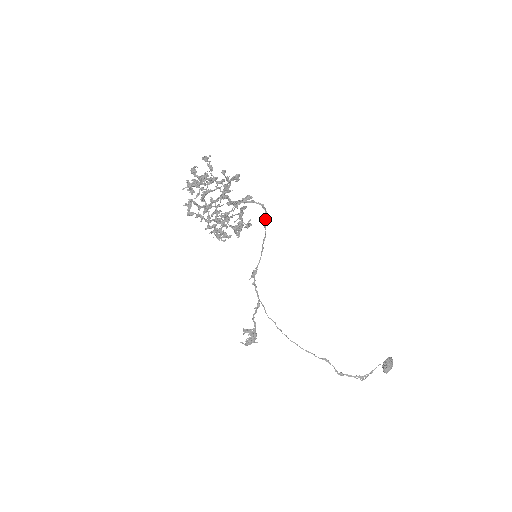
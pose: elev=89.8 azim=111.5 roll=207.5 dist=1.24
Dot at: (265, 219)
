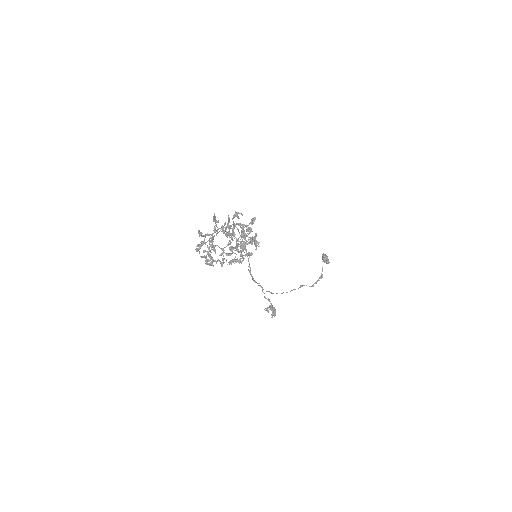
Dot at: occluded
